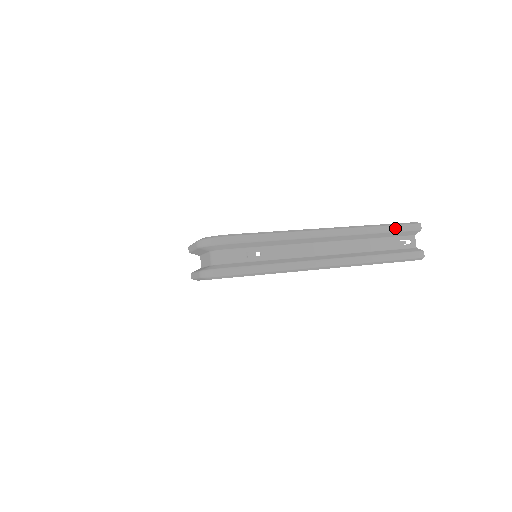
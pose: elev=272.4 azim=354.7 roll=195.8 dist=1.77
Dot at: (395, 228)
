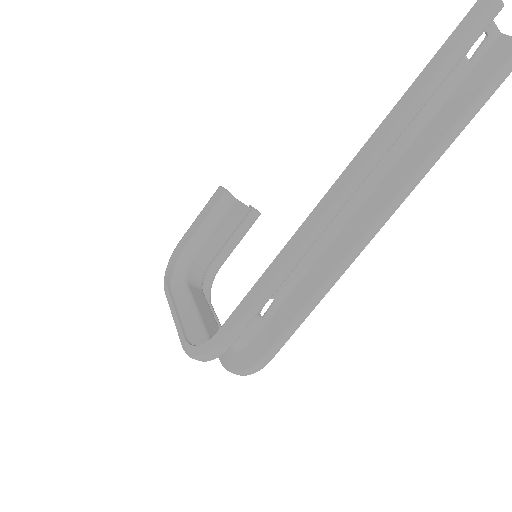
Dot at: (452, 63)
